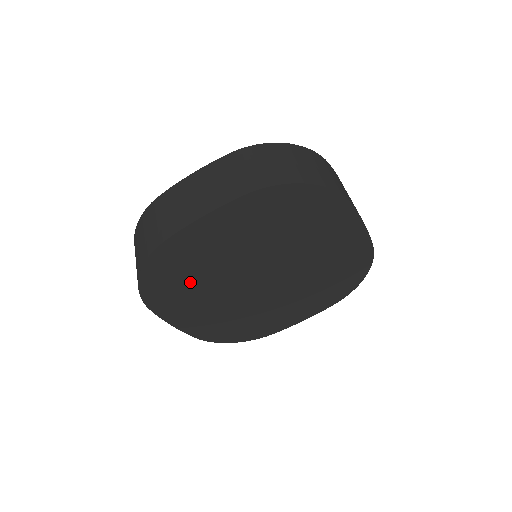
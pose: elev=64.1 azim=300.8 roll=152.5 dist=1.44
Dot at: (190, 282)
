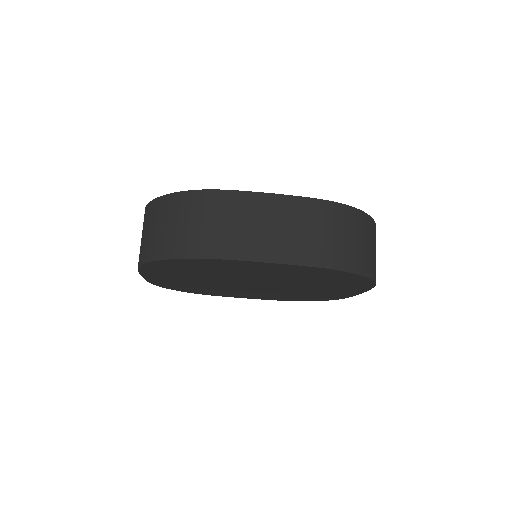
Dot at: (197, 272)
